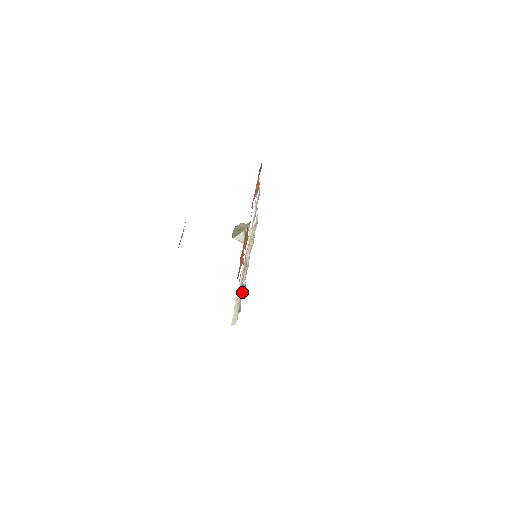
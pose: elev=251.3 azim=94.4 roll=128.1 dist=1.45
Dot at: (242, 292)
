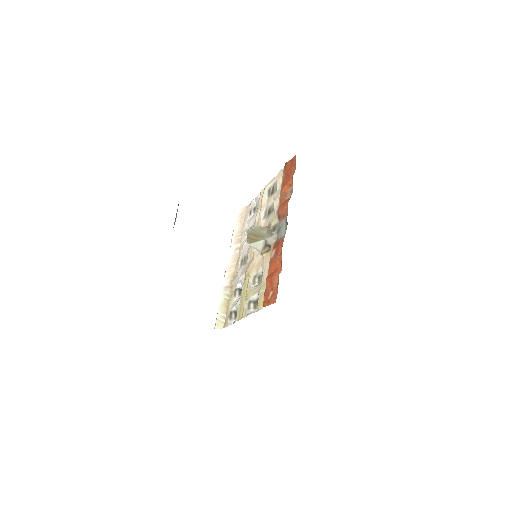
Dot at: (234, 294)
